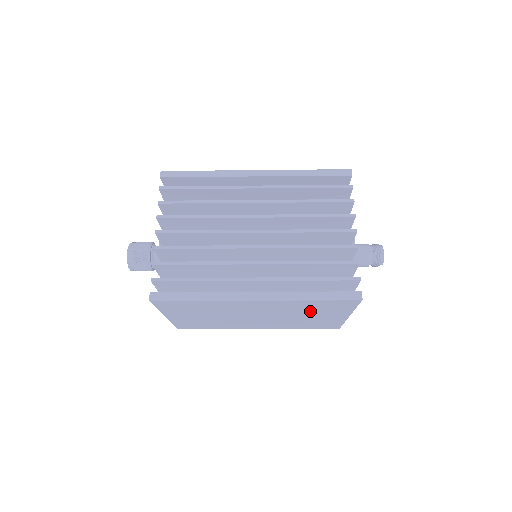
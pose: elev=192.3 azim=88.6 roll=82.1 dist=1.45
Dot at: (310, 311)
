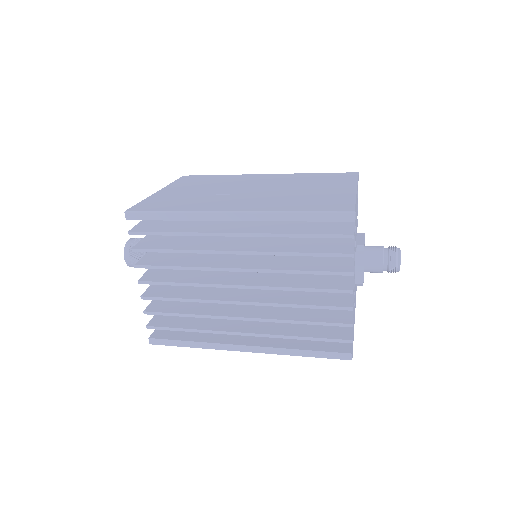
Dot at: occluded
